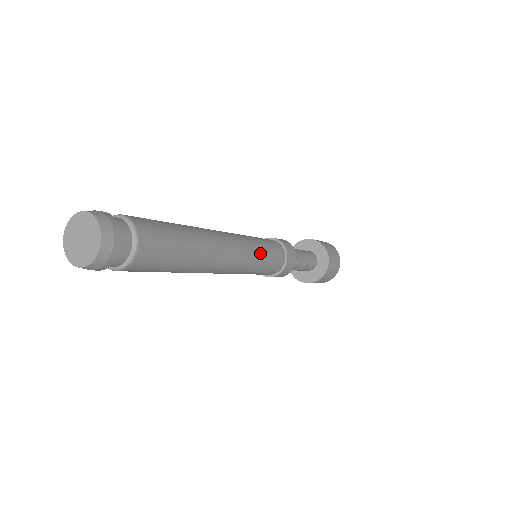
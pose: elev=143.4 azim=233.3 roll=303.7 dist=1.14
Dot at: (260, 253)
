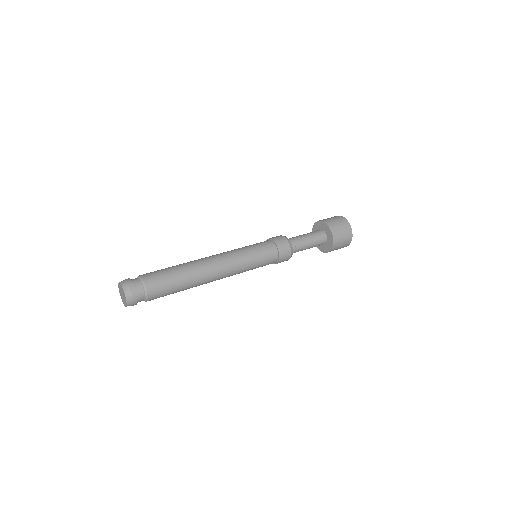
Dot at: (247, 257)
